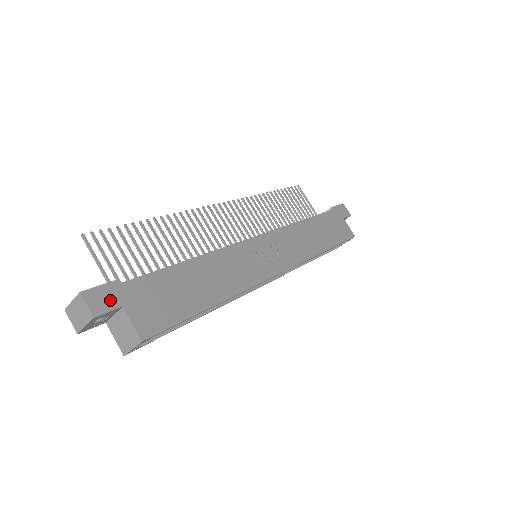
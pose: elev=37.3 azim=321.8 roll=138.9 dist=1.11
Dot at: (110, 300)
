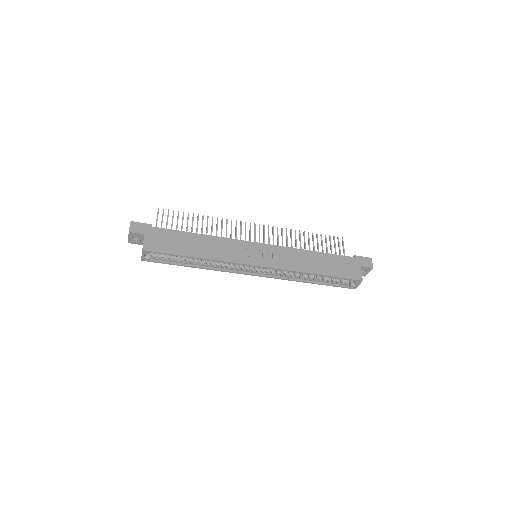
Dot at: (141, 229)
